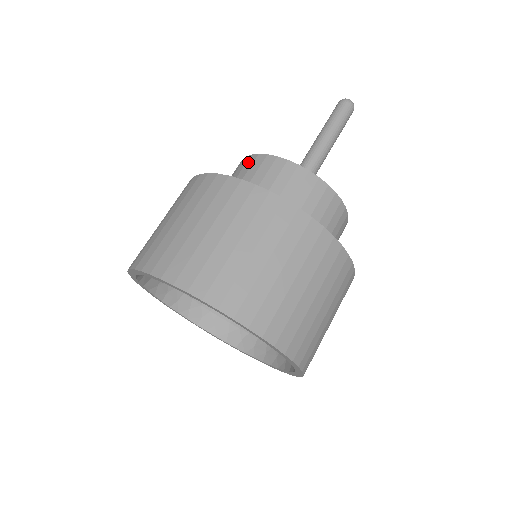
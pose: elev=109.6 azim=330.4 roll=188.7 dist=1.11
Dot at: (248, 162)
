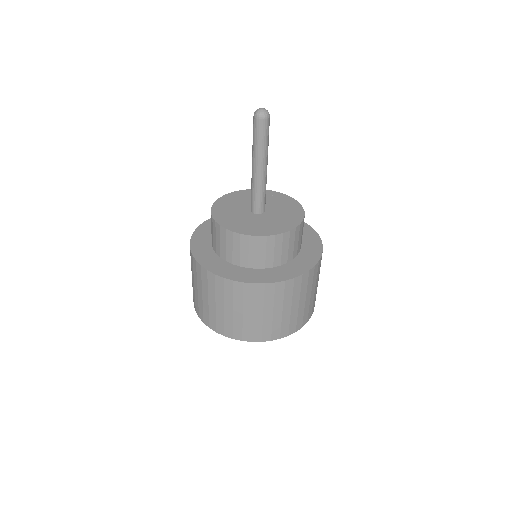
Dot at: (221, 233)
